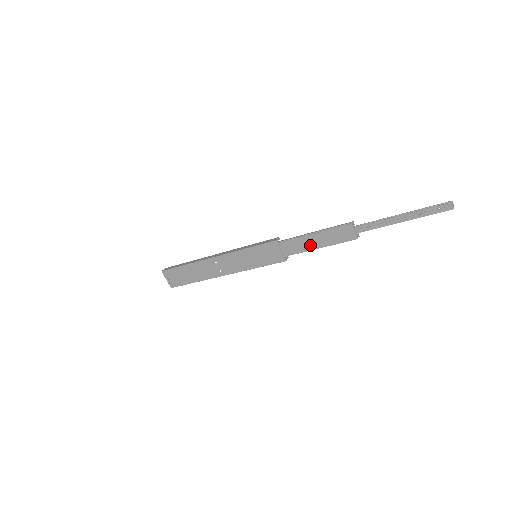
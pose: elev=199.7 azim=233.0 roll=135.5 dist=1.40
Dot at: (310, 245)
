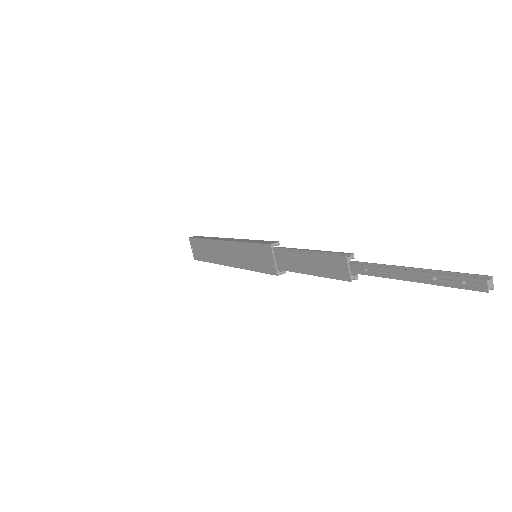
Dot at: (302, 266)
